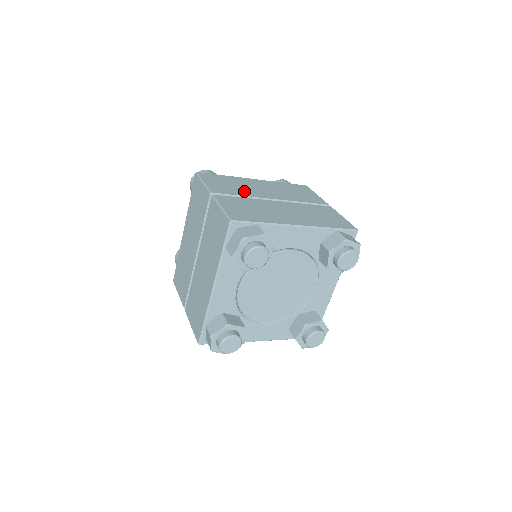
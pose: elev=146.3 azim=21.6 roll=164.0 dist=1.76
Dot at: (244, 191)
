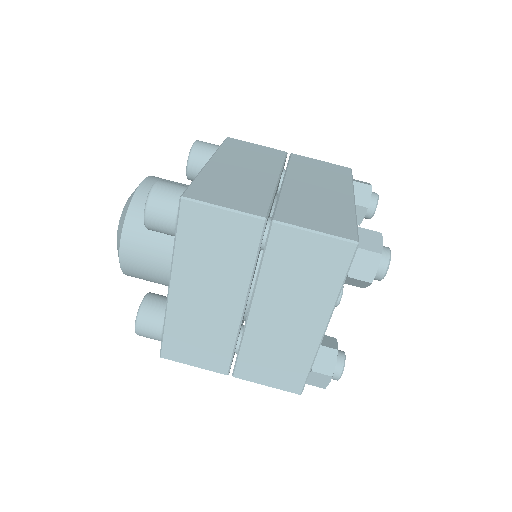
Dot at: (219, 334)
